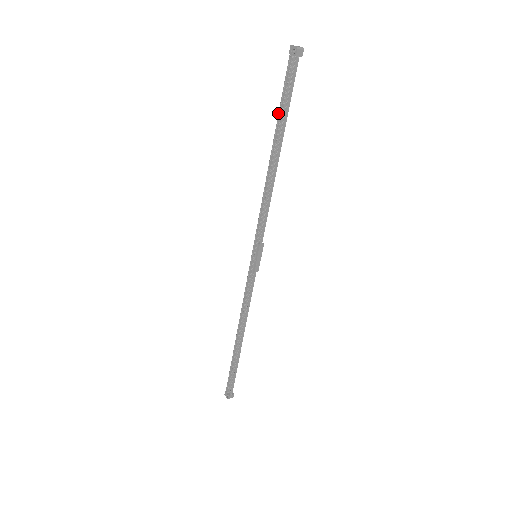
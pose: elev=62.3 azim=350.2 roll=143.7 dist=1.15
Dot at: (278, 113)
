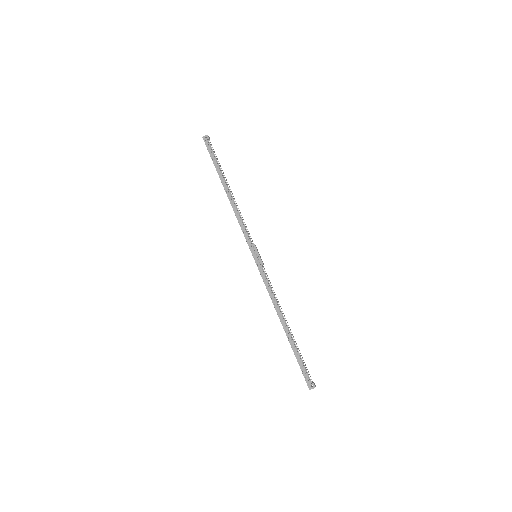
Dot at: (216, 169)
